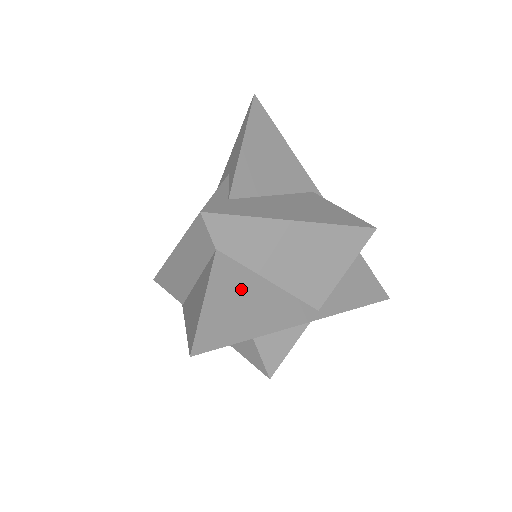
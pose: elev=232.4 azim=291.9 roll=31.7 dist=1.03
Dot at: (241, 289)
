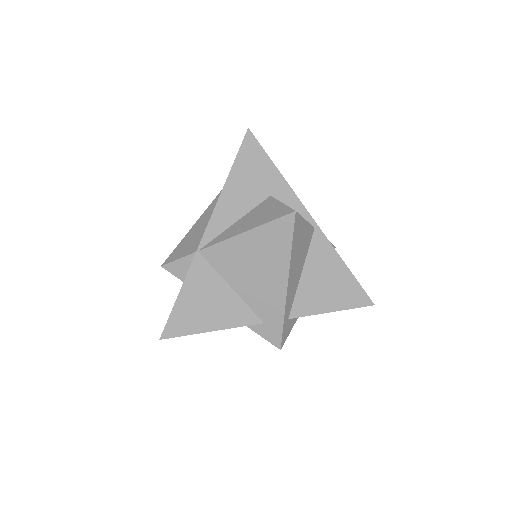
Dot at: occluded
